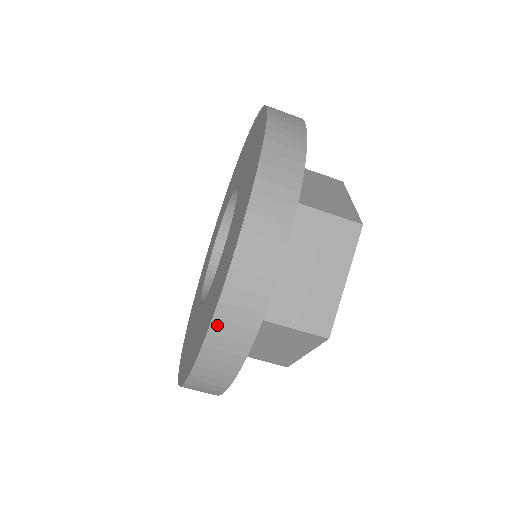
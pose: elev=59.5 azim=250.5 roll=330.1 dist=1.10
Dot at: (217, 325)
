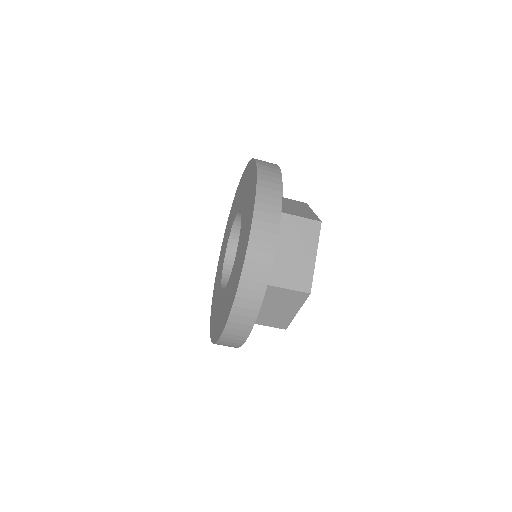
Dot at: (218, 344)
